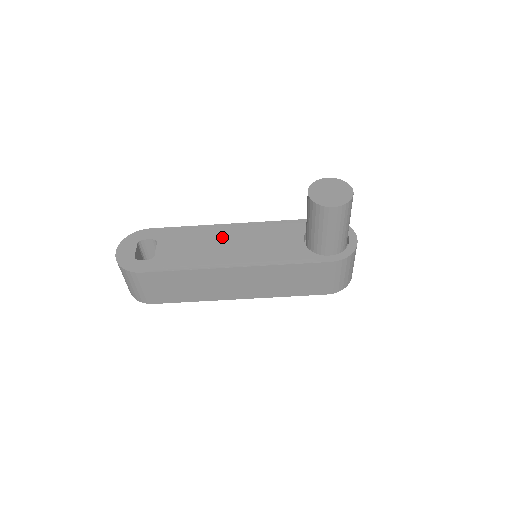
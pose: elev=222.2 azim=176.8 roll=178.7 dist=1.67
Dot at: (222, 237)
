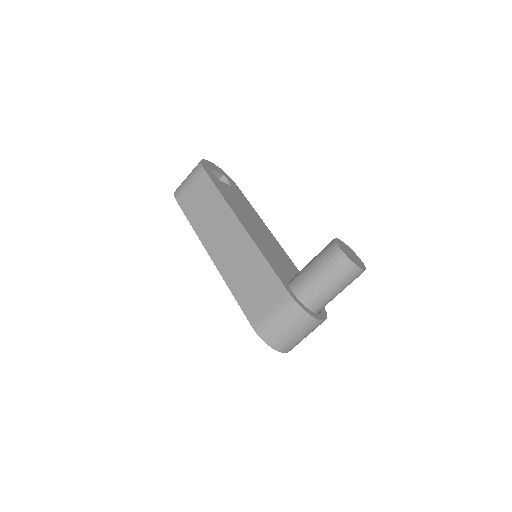
Dot at: (259, 224)
